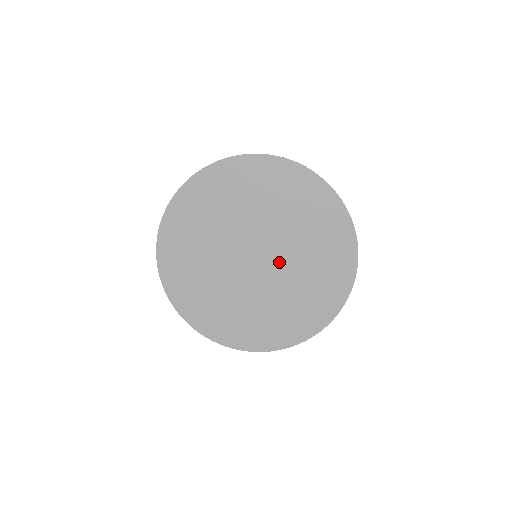
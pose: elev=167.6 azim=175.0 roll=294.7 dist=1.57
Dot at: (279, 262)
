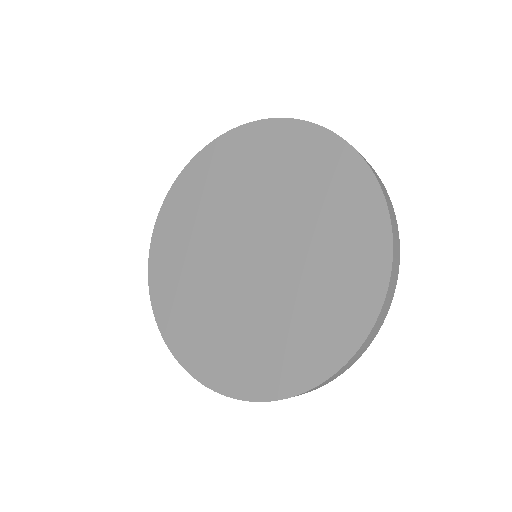
Dot at: (276, 236)
